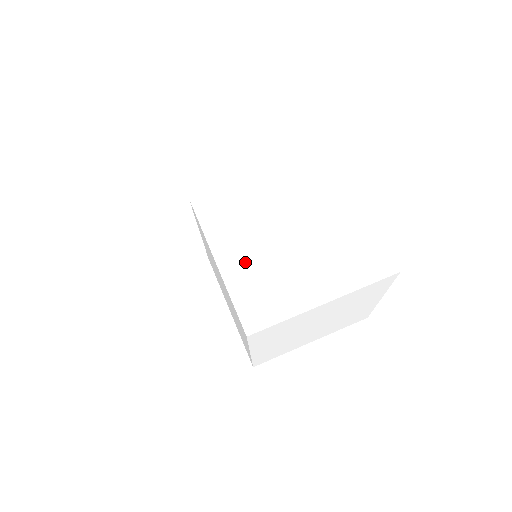
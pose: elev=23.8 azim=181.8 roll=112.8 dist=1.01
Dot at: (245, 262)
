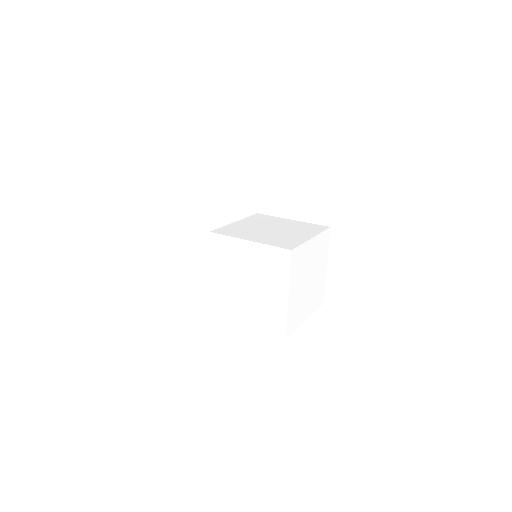
Dot at: (222, 283)
